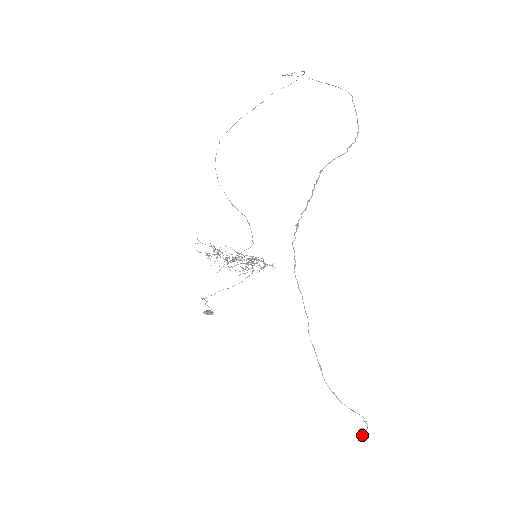
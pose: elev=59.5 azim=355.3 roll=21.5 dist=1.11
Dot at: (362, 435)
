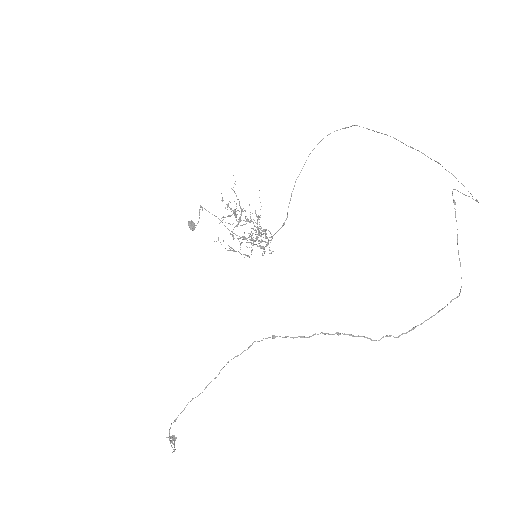
Dot at: (171, 442)
